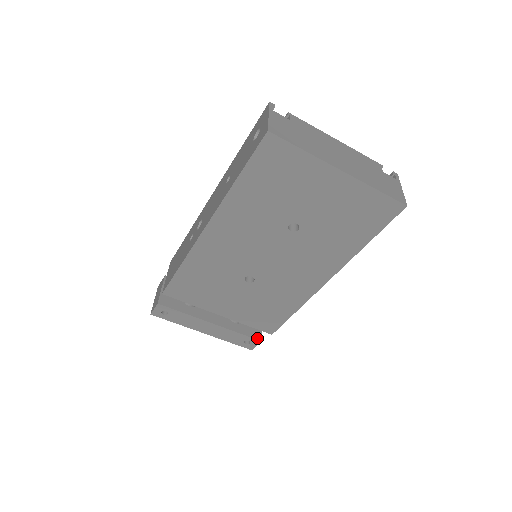
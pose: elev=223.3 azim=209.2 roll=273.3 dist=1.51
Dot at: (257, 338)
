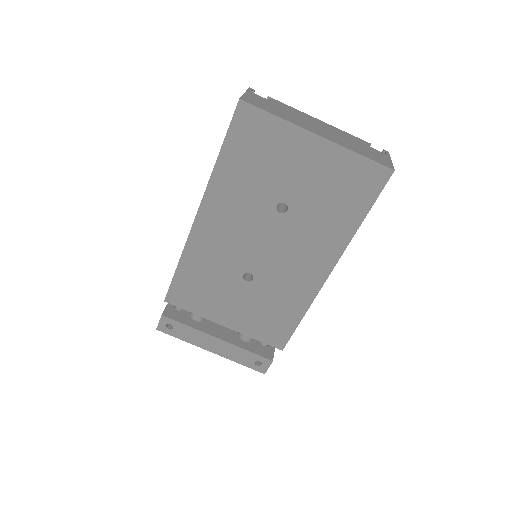
Dot at: (268, 357)
